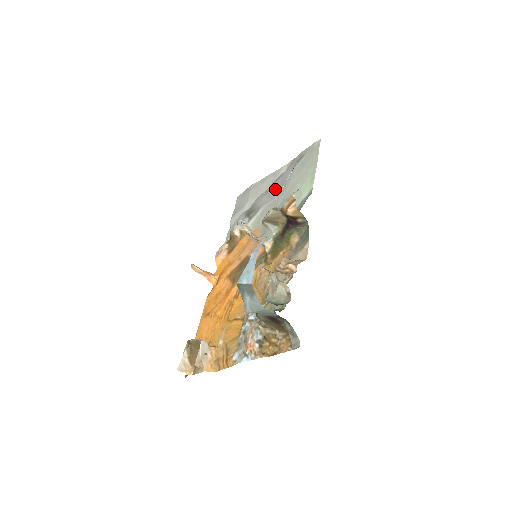
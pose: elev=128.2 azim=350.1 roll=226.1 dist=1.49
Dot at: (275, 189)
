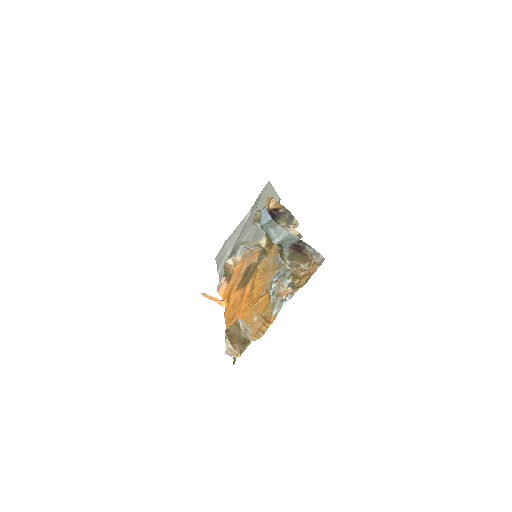
Dot at: (248, 226)
